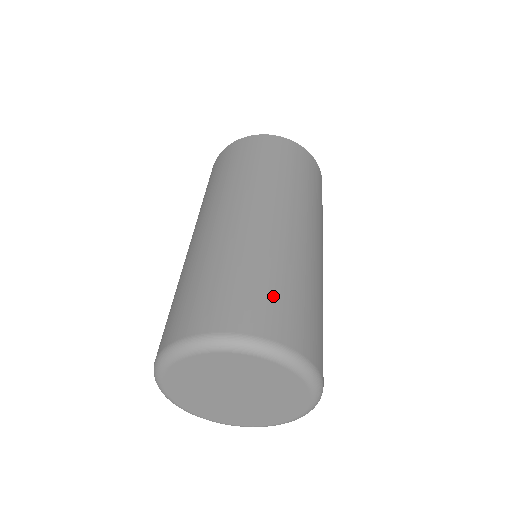
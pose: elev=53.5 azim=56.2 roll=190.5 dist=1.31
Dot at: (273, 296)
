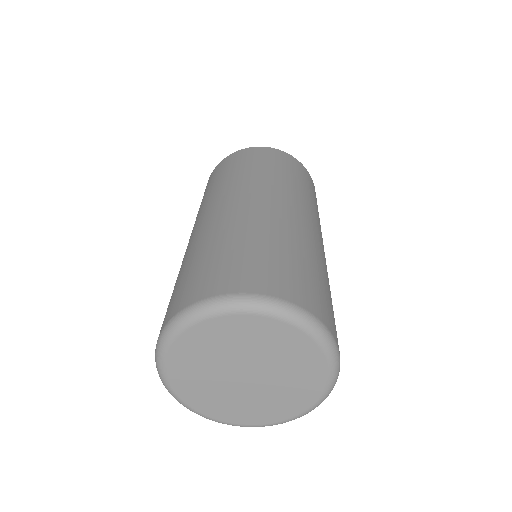
Dot at: (256, 259)
